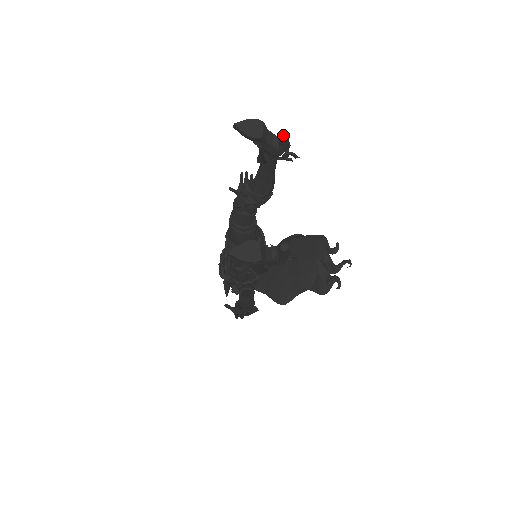
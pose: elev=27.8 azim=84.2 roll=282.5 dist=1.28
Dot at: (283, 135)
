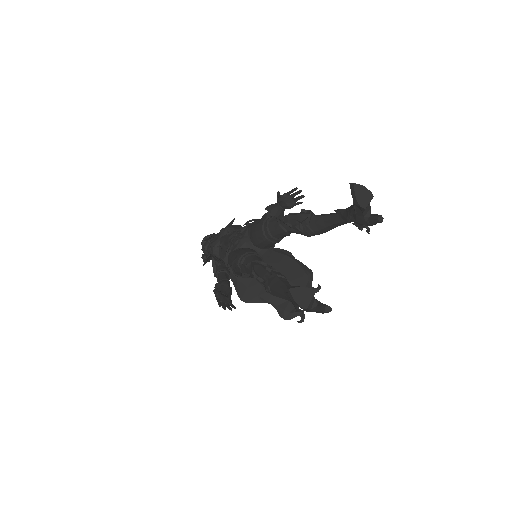
Dot at: (380, 218)
